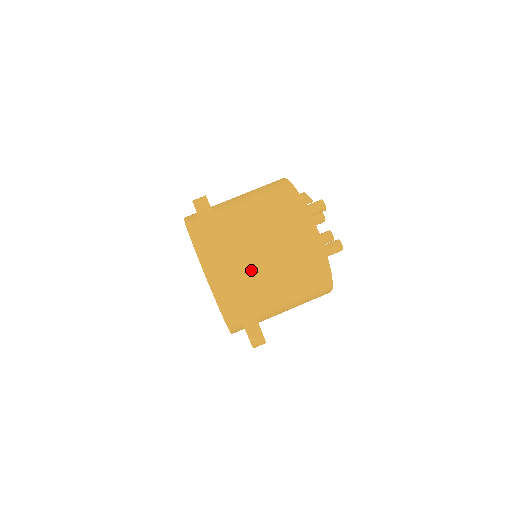
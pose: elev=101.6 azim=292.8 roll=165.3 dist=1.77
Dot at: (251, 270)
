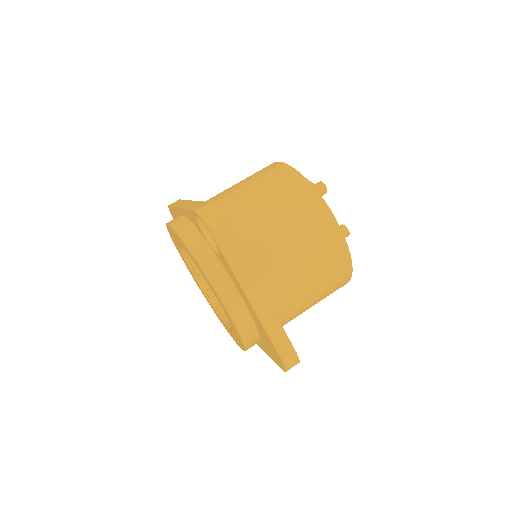
Dot at: (271, 283)
